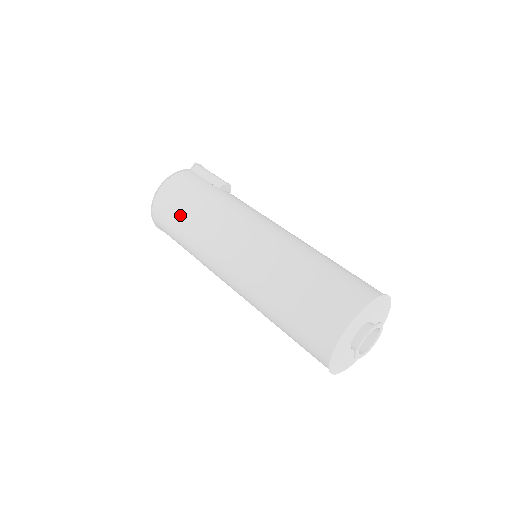
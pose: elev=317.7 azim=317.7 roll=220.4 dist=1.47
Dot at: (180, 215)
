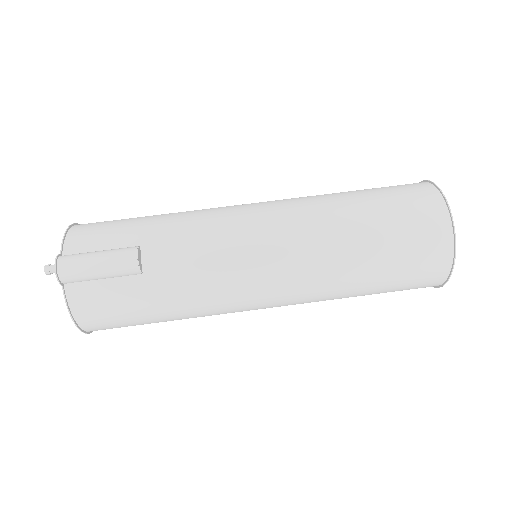
Dot at: occluded
